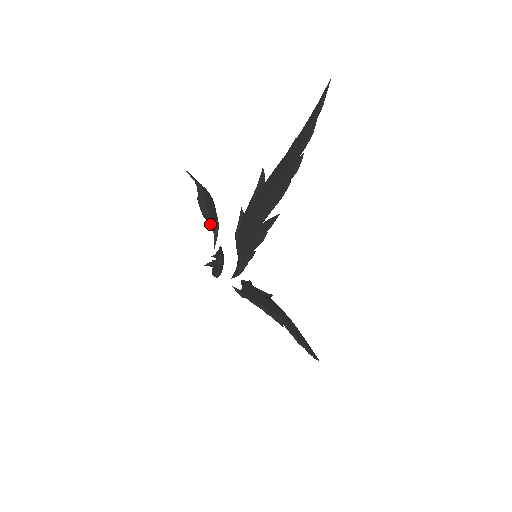
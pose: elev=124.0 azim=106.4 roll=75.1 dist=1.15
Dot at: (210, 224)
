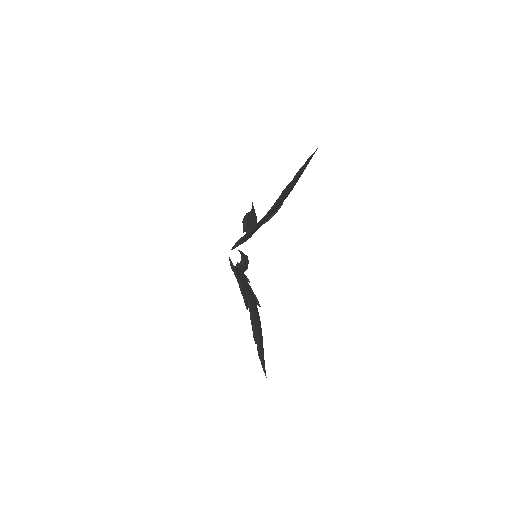
Dot at: (243, 228)
